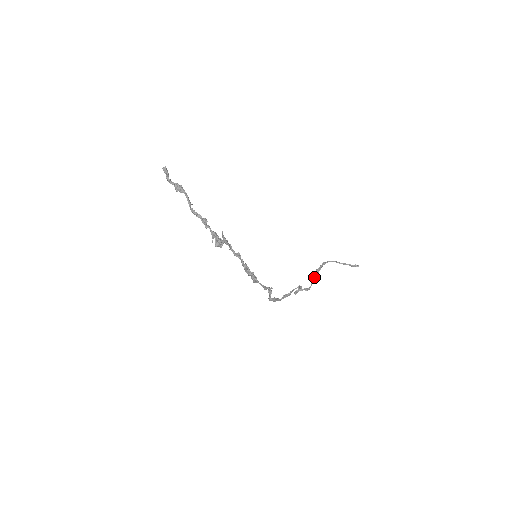
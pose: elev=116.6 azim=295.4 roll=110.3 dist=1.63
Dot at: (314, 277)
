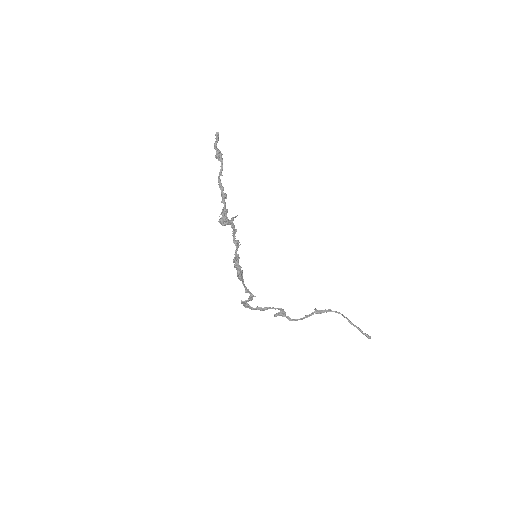
Dot at: occluded
